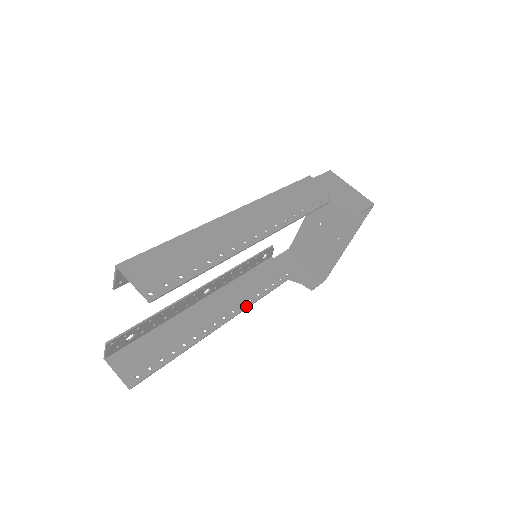
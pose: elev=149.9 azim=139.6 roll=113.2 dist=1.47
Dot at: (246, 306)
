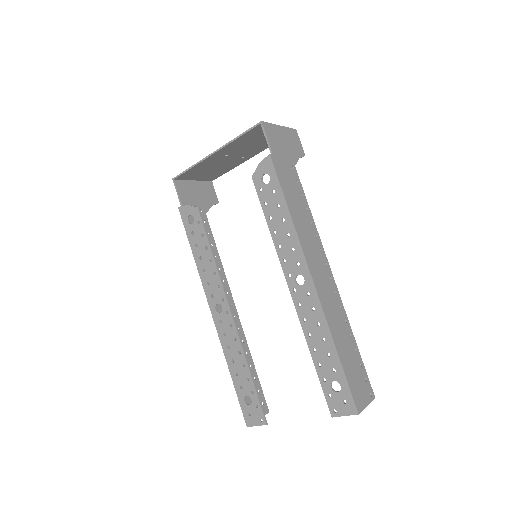
Dot at: (225, 277)
